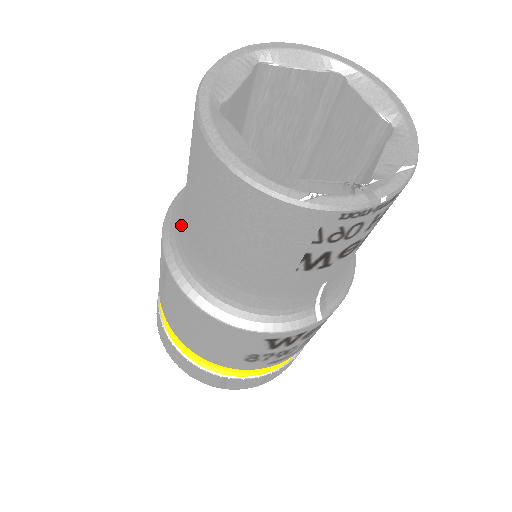
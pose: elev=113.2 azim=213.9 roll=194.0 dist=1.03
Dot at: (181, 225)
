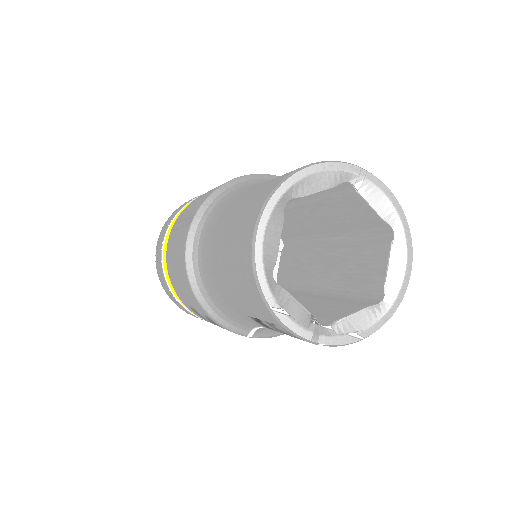
Dot at: (220, 210)
